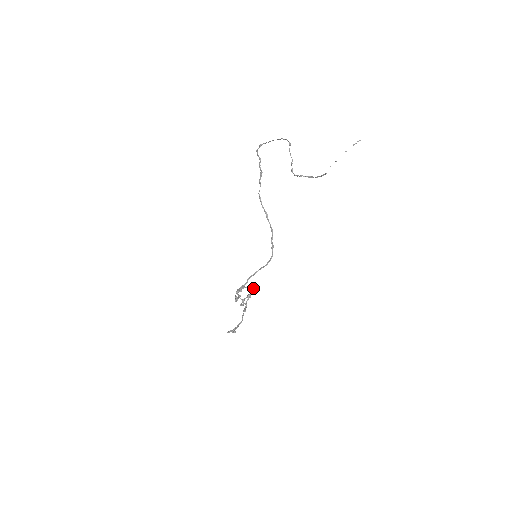
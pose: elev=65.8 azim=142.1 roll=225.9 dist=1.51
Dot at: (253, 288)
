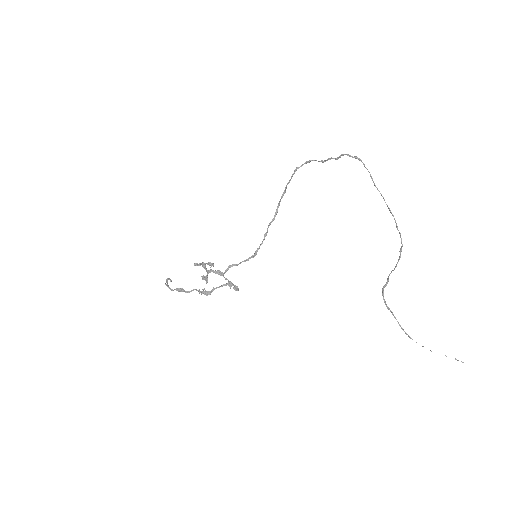
Dot at: (231, 283)
